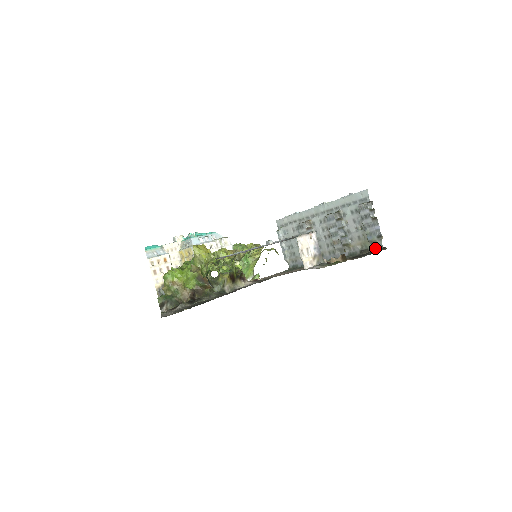
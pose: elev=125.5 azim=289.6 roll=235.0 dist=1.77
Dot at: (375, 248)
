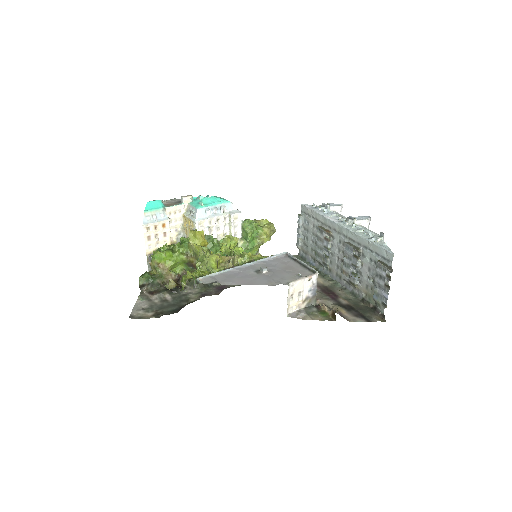
Dot at: (376, 309)
